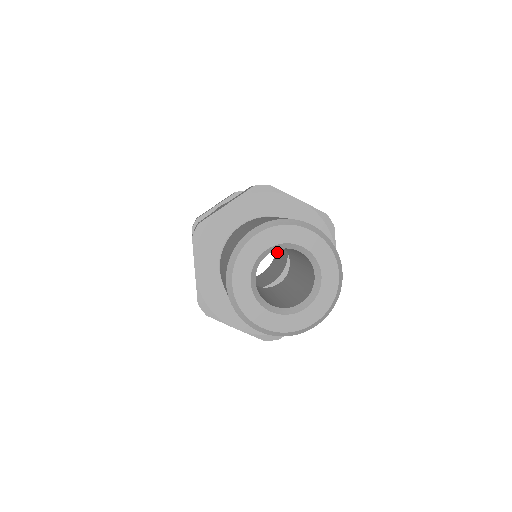
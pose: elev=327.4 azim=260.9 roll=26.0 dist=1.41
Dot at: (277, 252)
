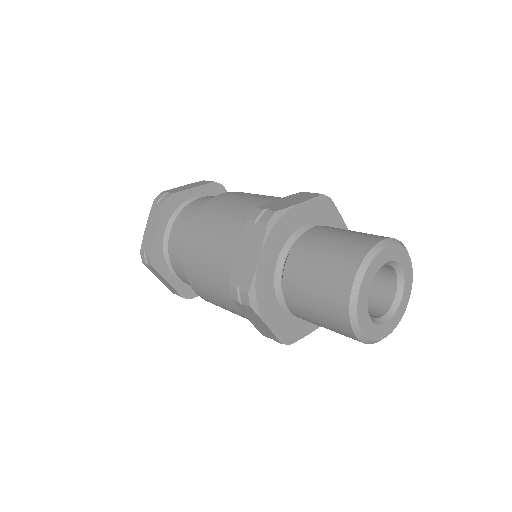
Dot at: occluded
